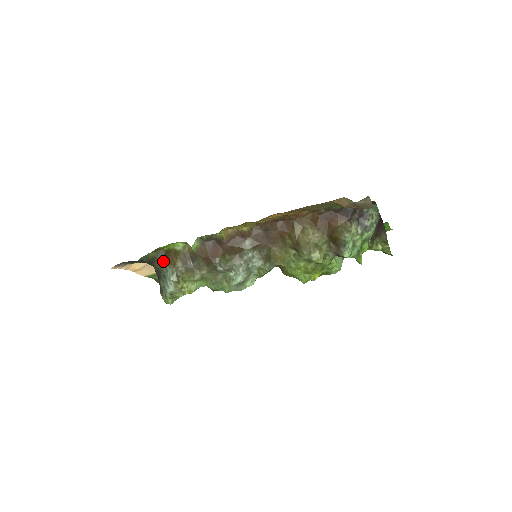
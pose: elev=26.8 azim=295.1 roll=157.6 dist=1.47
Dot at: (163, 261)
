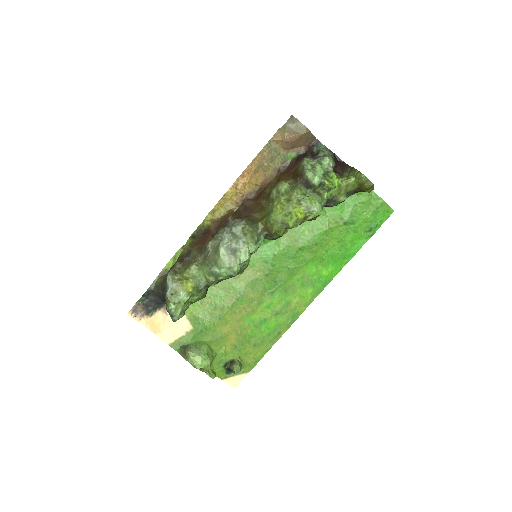
Dot at: occluded
